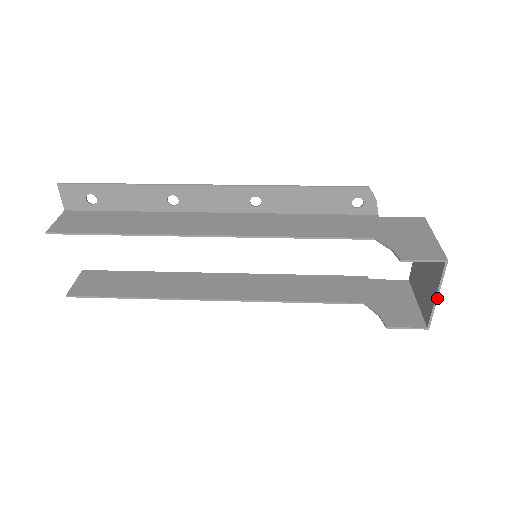
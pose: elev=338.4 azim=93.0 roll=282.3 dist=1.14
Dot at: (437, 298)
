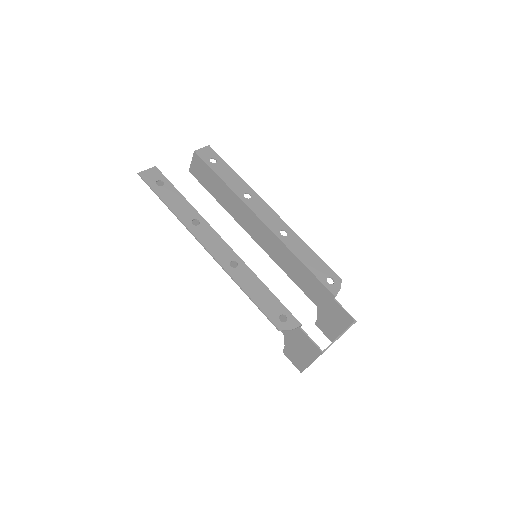
Dot at: occluded
